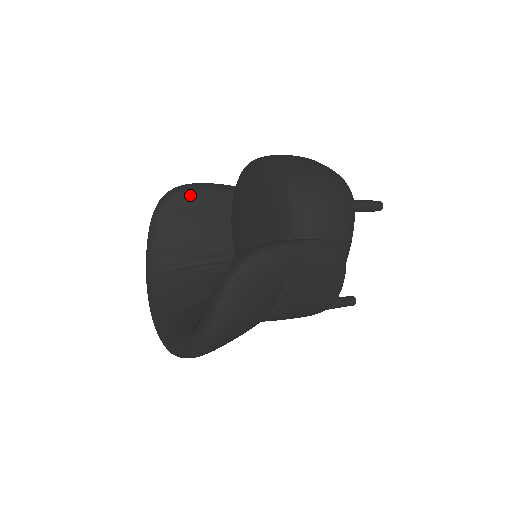
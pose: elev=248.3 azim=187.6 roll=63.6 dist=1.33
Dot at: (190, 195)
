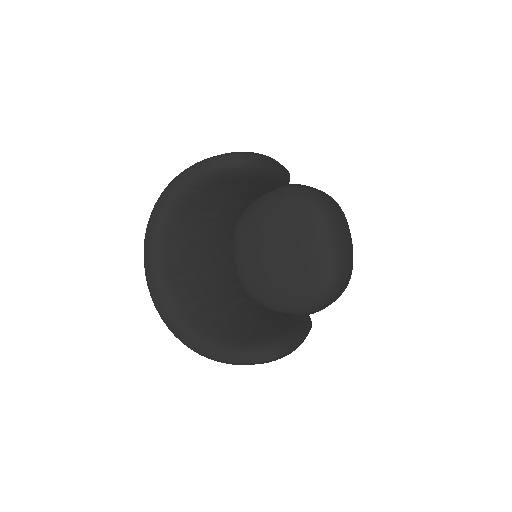
Dot at: (263, 175)
